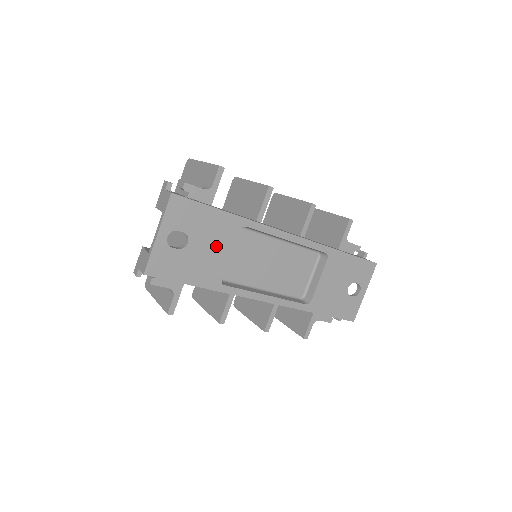
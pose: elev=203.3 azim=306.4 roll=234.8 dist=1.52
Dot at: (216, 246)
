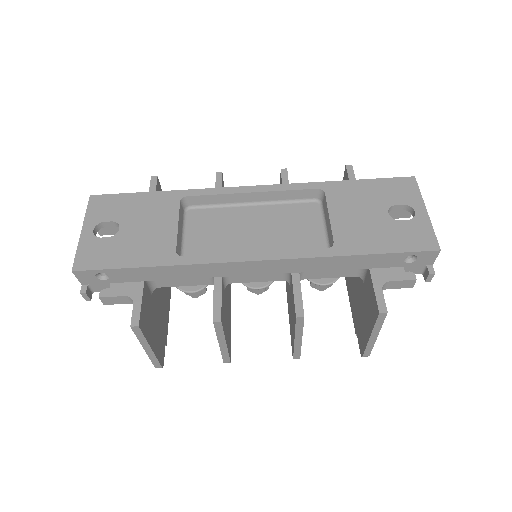
Dot at: (156, 223)
